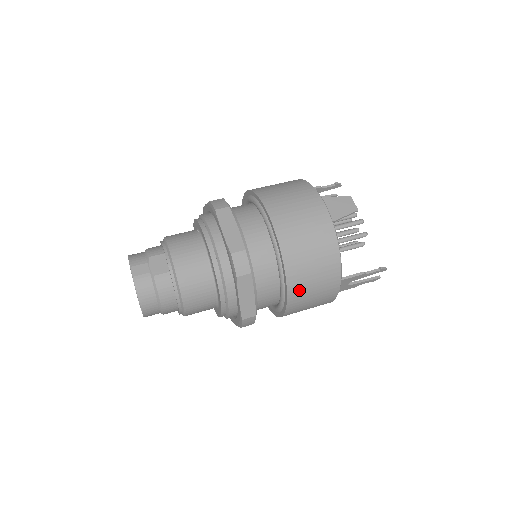
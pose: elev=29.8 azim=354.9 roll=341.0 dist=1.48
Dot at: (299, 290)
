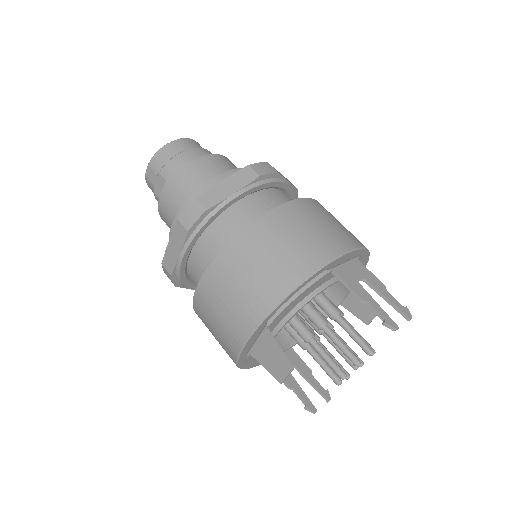
Dot at: occluded
